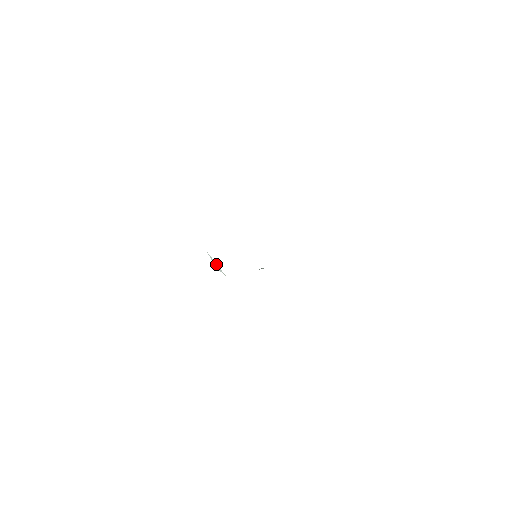
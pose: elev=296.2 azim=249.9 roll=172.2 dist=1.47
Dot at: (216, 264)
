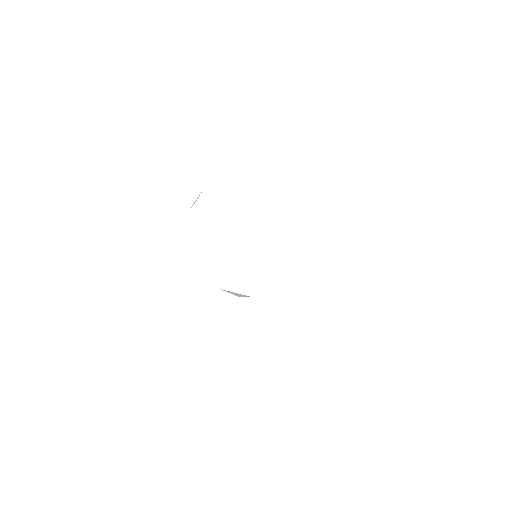
Dot at: (235, 293)
